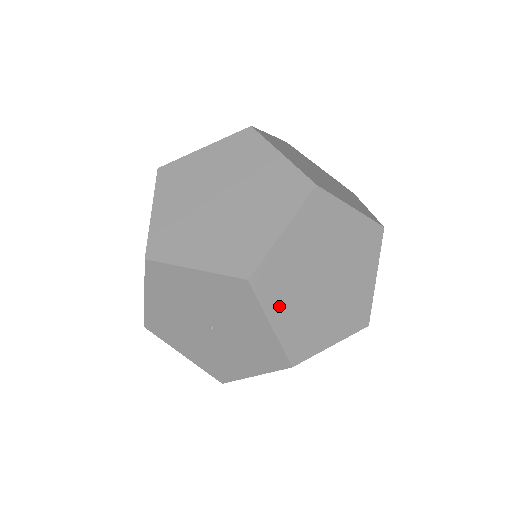
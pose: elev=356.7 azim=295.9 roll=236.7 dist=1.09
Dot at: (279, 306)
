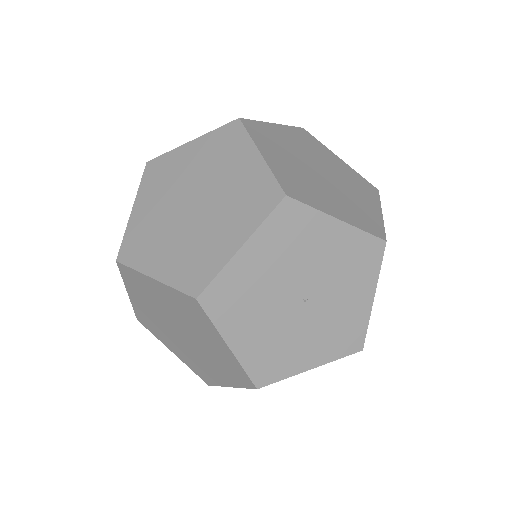
Dot at: occluded
